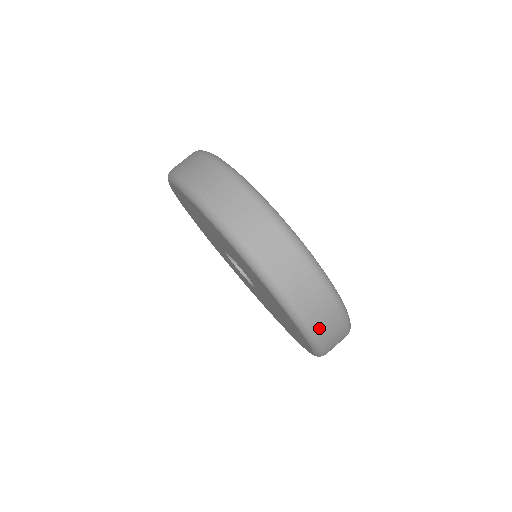
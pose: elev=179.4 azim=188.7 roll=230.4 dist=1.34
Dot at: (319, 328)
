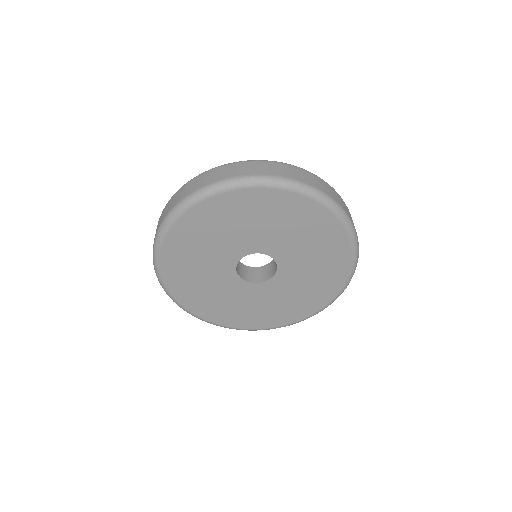
Dot at: (288, 176)
